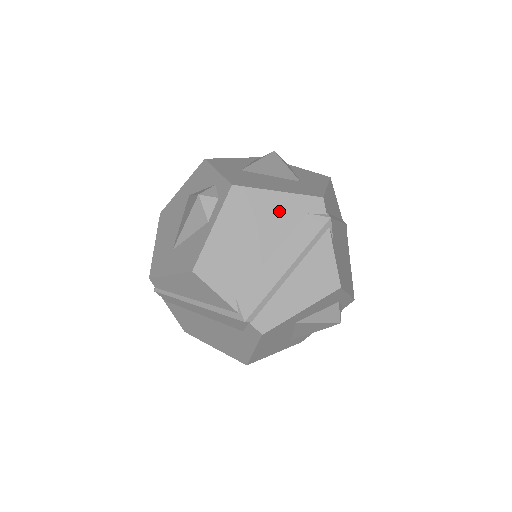
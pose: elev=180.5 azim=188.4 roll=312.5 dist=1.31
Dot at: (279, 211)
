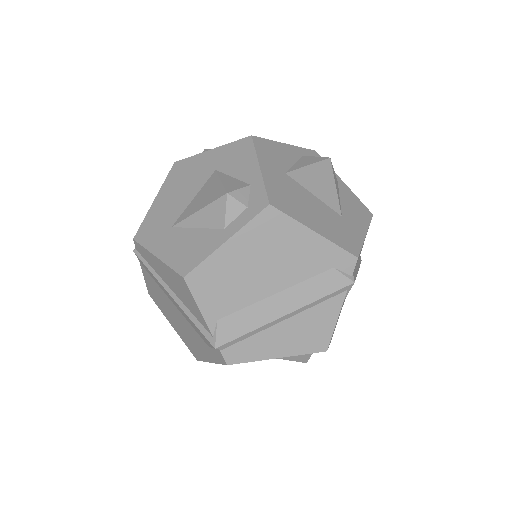
Dot at: (305, 253)
